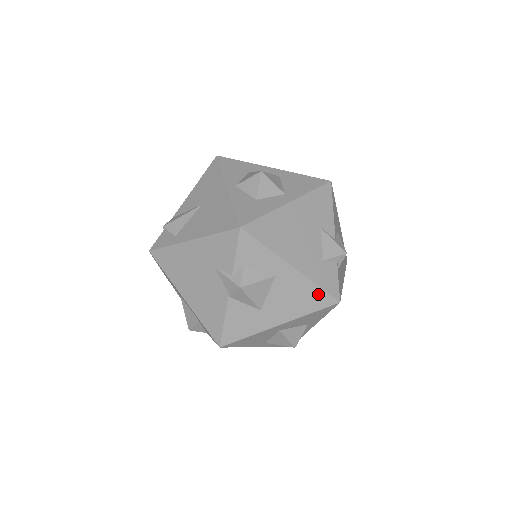
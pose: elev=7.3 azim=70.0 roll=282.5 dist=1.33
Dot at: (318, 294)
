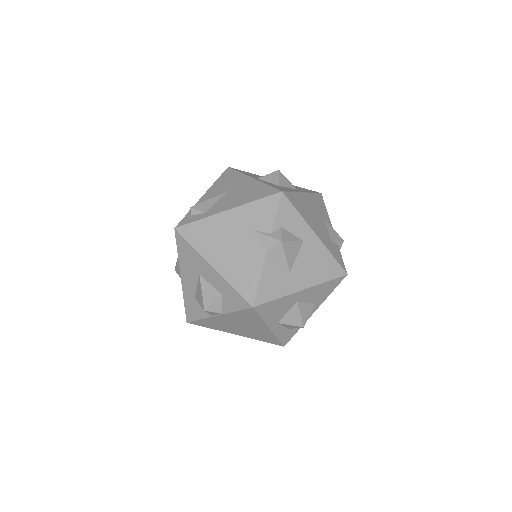
Dot at: (332, 264)
